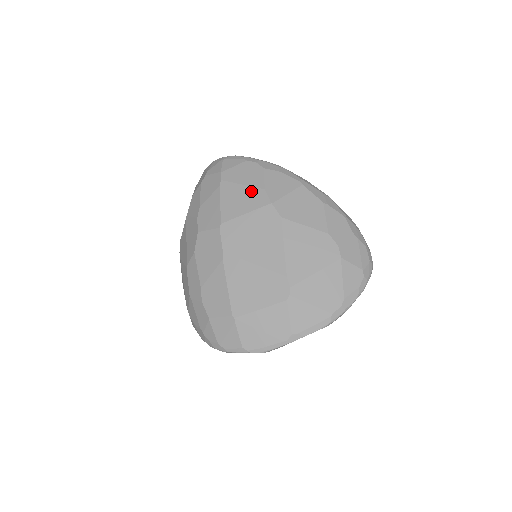
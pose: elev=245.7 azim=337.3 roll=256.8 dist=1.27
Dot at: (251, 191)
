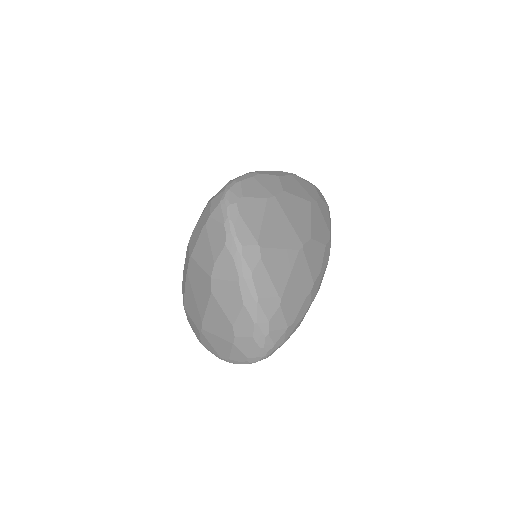
Dot at: (210, 255)
